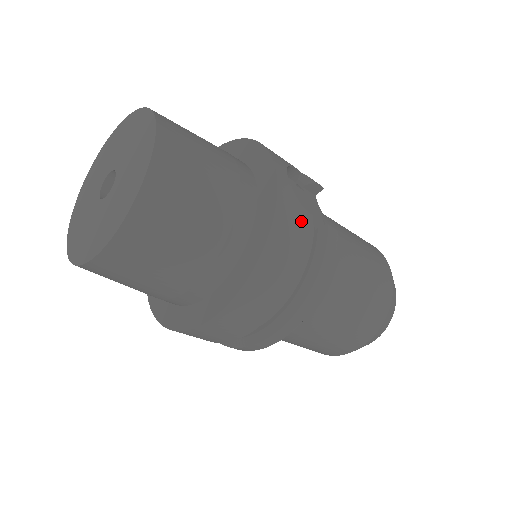
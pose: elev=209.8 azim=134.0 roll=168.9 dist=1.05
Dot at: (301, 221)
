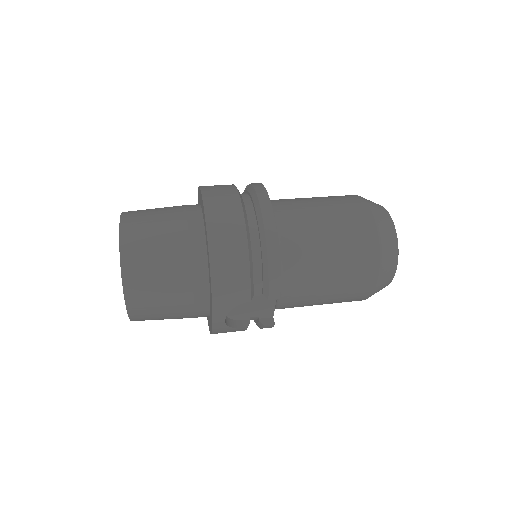
Dot at: occluded
